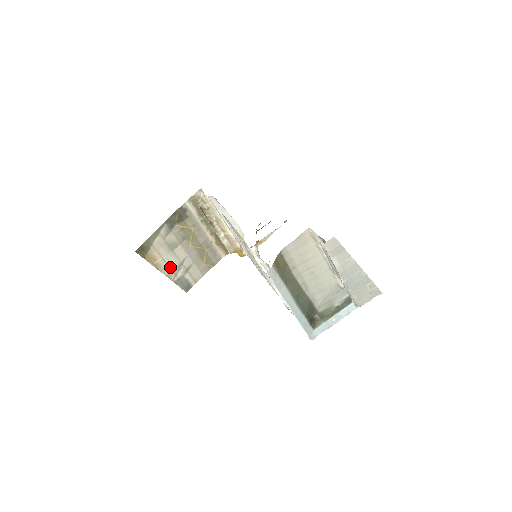
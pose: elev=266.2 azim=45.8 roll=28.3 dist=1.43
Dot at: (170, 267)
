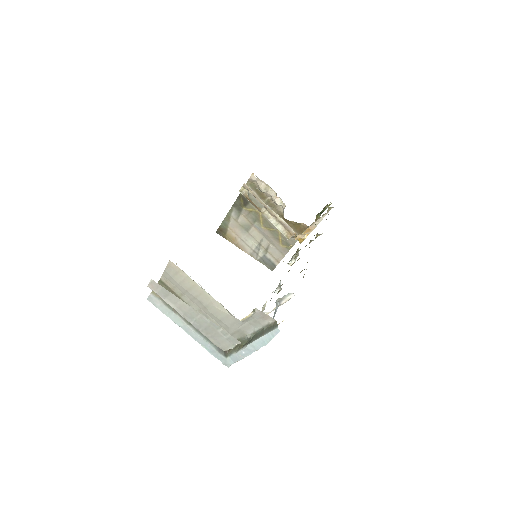
Dot at: (250, 247)
